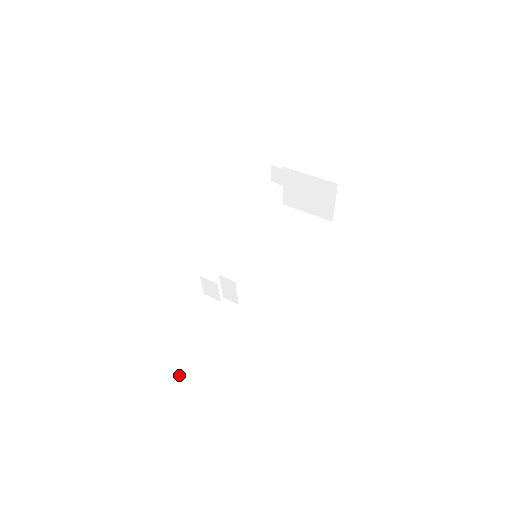
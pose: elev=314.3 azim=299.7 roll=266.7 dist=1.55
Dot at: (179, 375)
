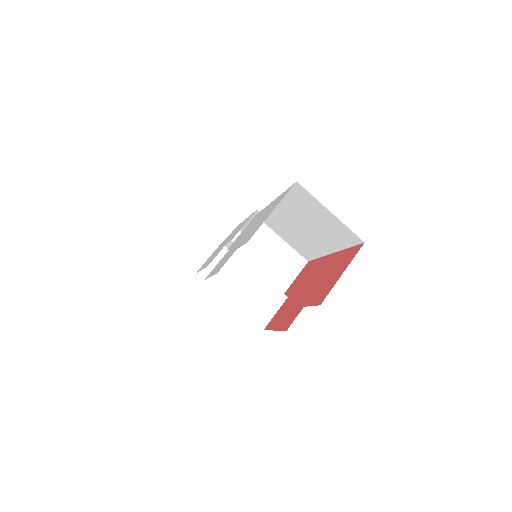
Dot at: occluded
